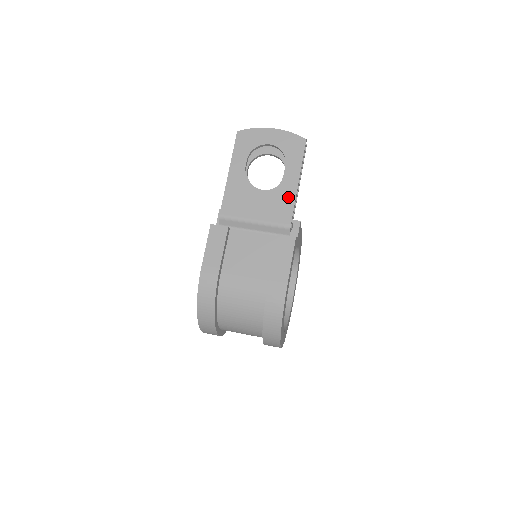
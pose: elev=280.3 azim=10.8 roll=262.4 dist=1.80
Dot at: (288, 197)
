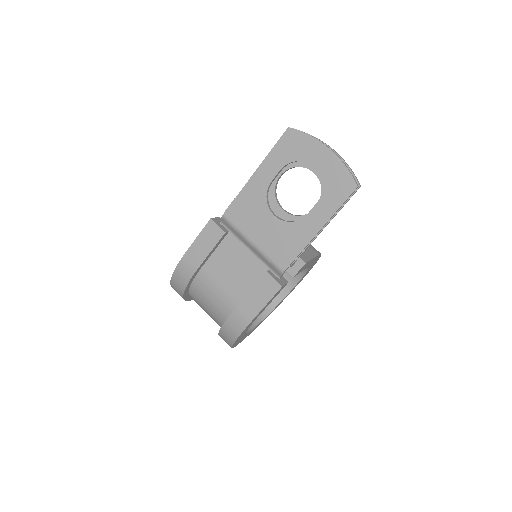
Dot at: (298, 241)
